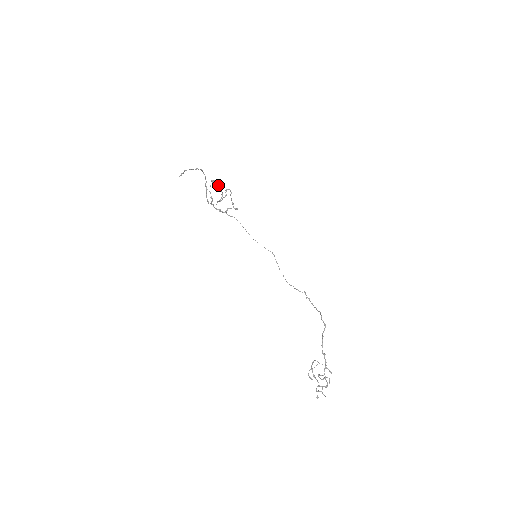
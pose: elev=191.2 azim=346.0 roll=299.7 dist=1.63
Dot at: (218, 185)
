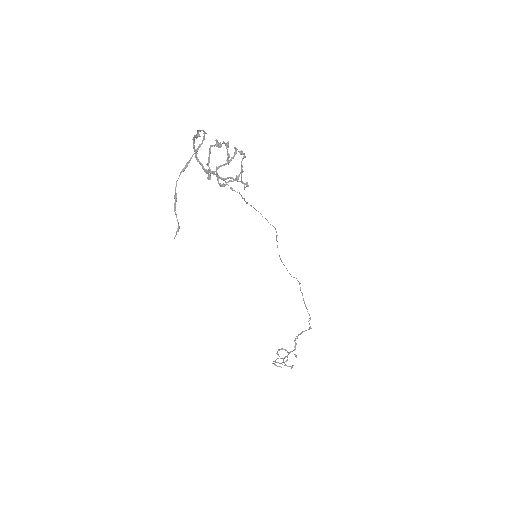
Dot at: (225, 145)
